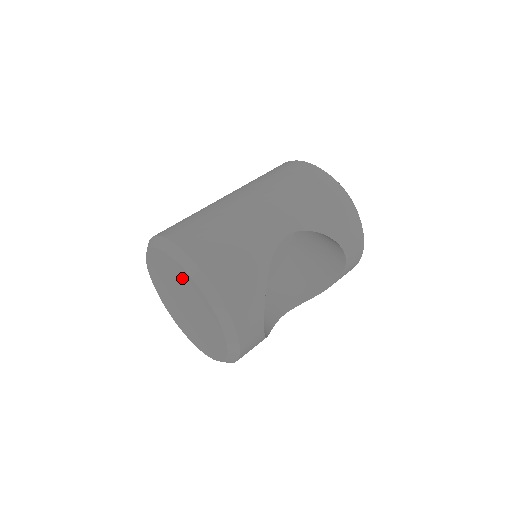
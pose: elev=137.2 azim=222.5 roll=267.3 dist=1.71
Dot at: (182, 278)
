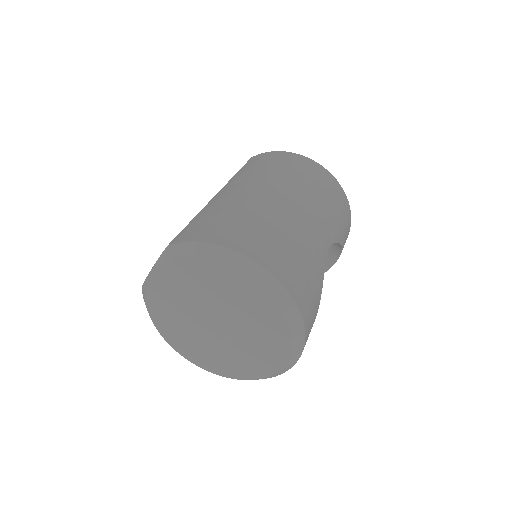
Dot at: (250, 300)
